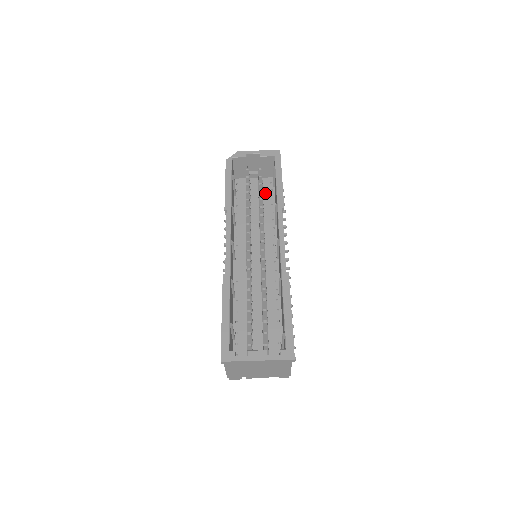
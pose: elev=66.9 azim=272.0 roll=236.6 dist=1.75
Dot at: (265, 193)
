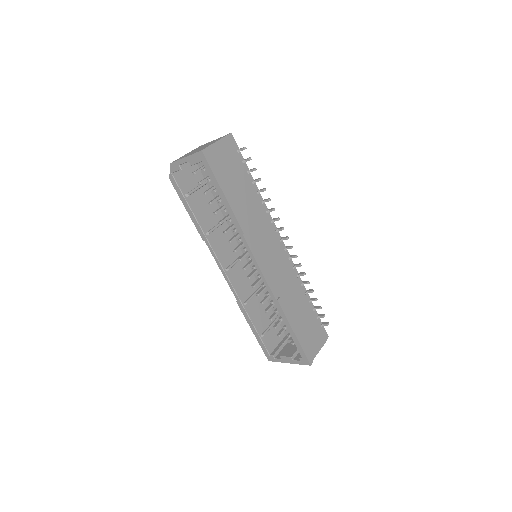
Dot at: occluded
